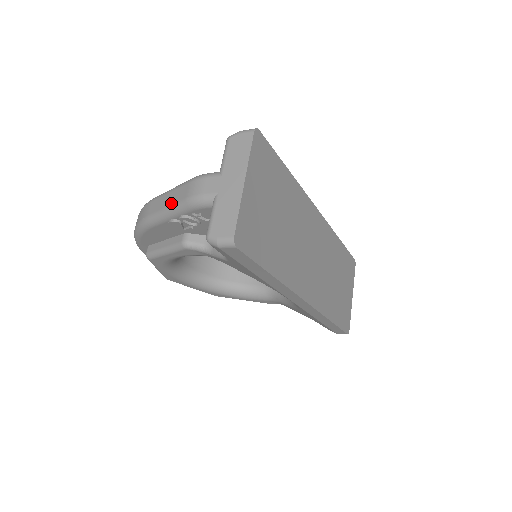
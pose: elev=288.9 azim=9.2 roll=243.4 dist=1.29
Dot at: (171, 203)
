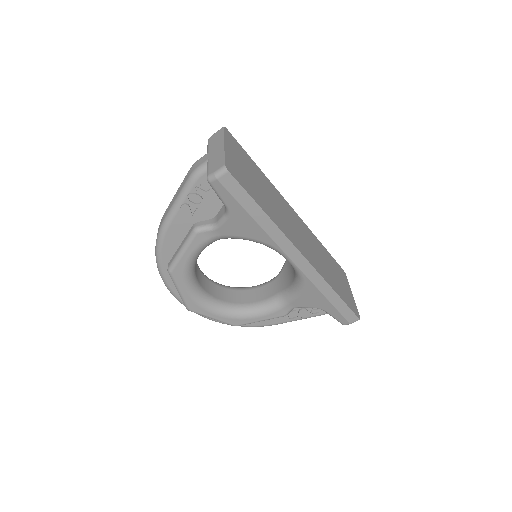
Dot at: (179, 192)
